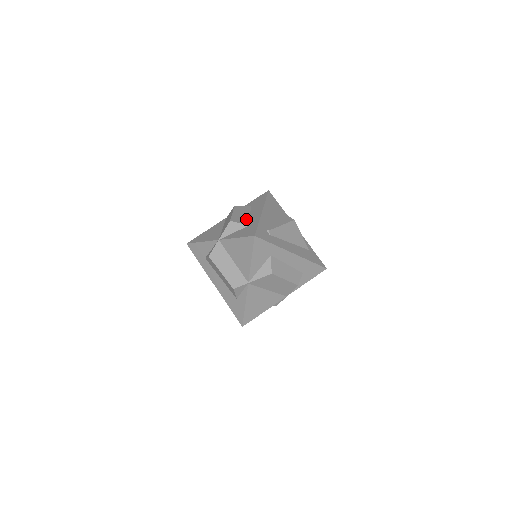
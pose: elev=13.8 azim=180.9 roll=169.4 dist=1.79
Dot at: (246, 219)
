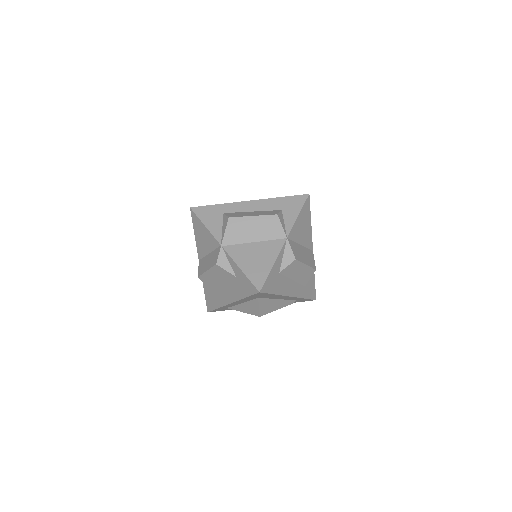
Dot at: occluded
